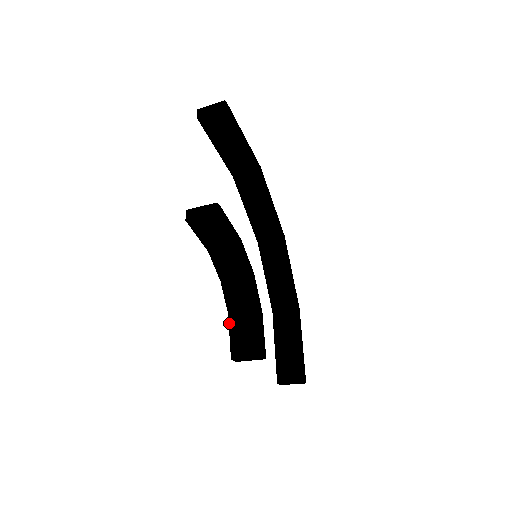
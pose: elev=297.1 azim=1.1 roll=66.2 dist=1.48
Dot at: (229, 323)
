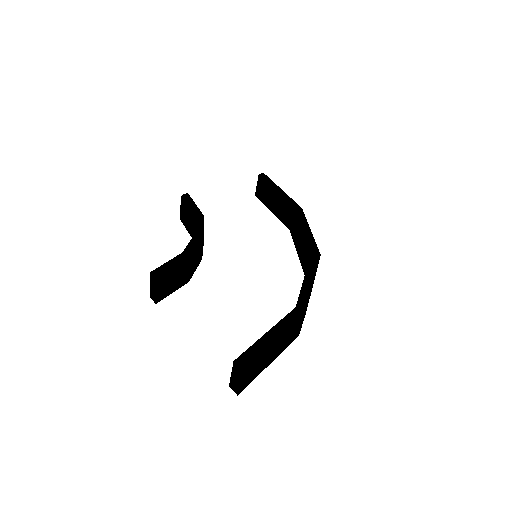
Dot at: occluded
